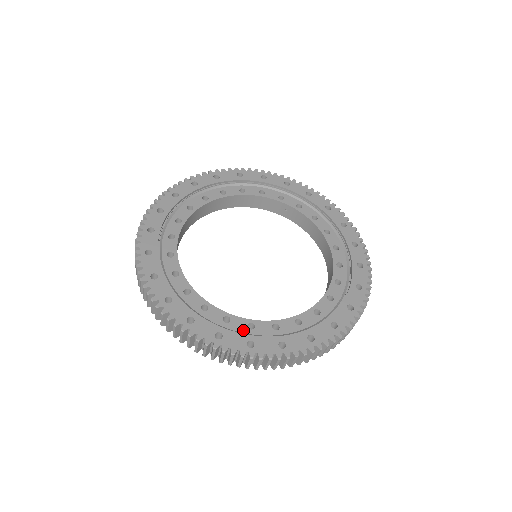
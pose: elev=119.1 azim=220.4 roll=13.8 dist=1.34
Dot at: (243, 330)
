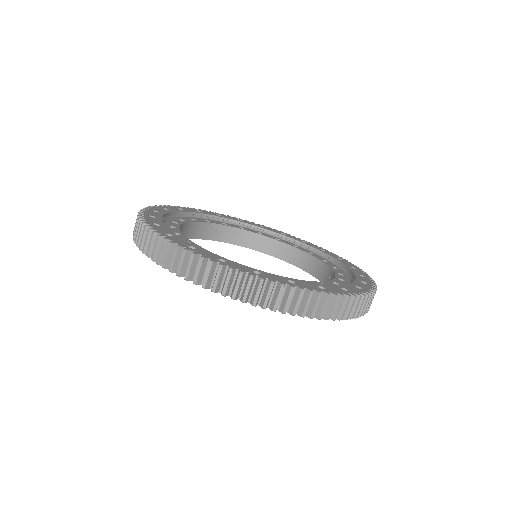
Dot at: occluded
